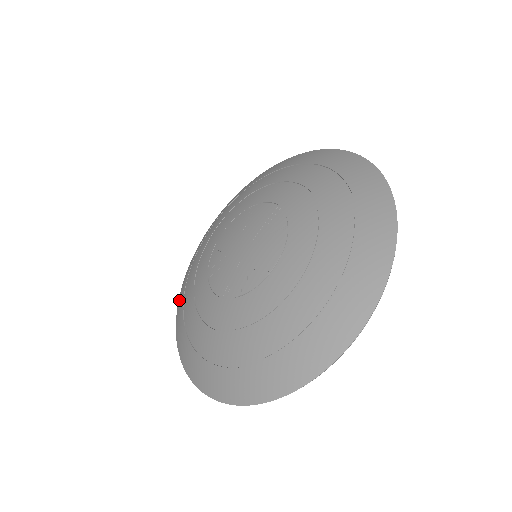
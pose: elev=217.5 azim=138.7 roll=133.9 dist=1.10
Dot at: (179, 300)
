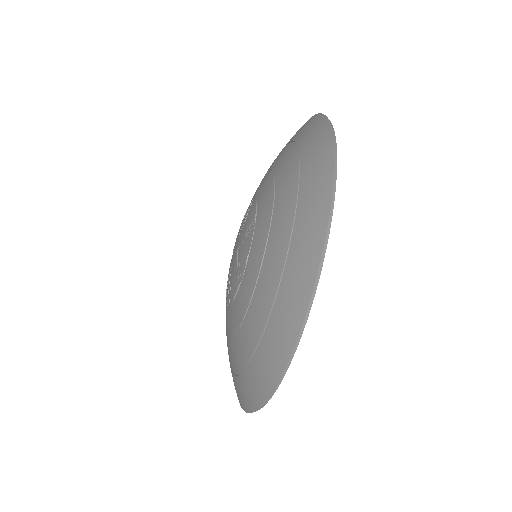
Dot at: occluded
